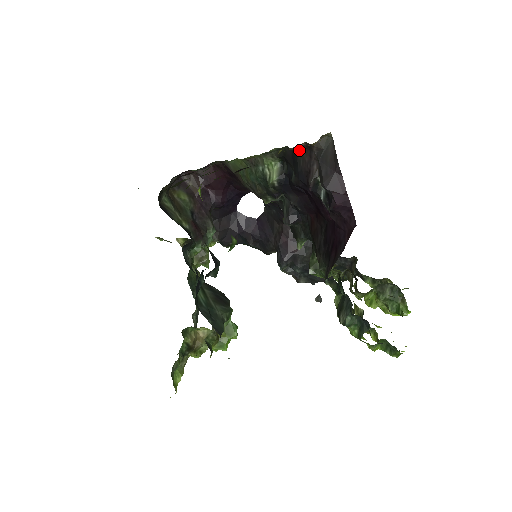
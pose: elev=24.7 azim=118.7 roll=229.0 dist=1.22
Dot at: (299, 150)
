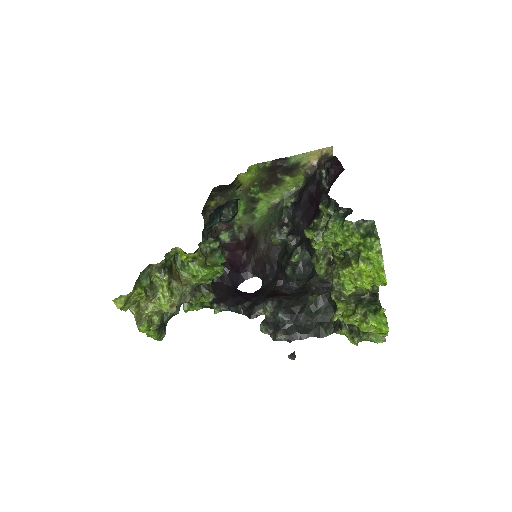
Dot at: (312, 173)
